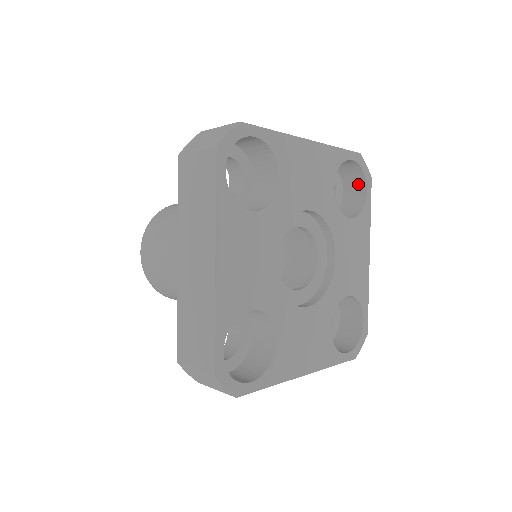
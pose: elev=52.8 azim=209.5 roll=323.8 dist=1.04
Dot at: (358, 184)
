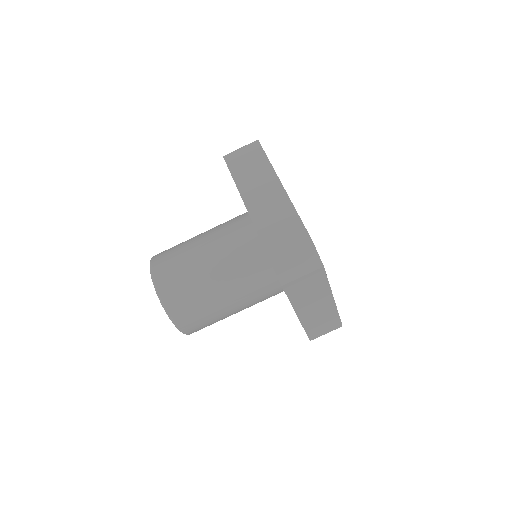
Dot at: occluded
